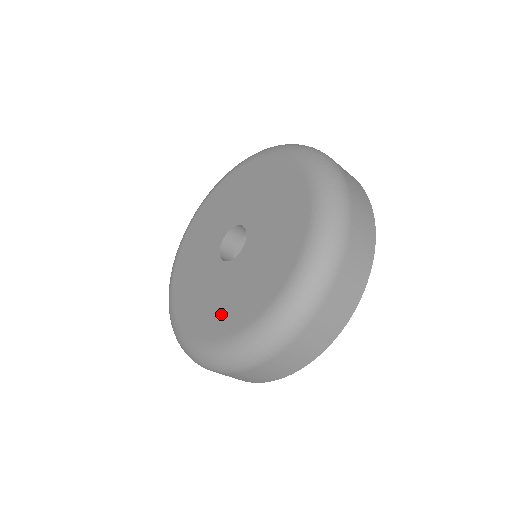
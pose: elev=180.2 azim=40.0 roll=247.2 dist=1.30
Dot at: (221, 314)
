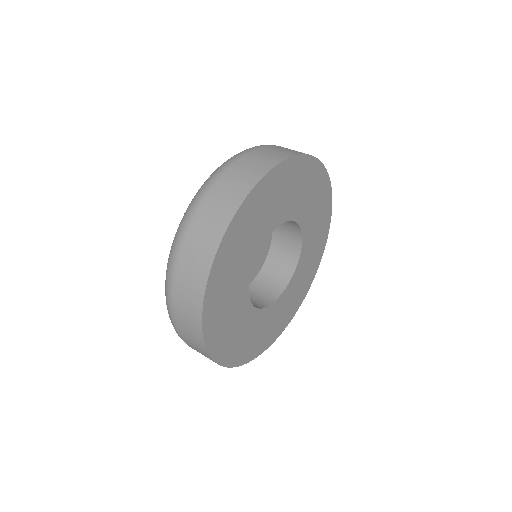
Dot at: occluded
